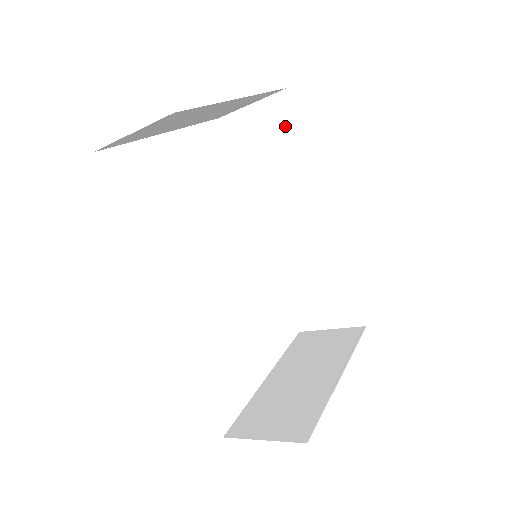
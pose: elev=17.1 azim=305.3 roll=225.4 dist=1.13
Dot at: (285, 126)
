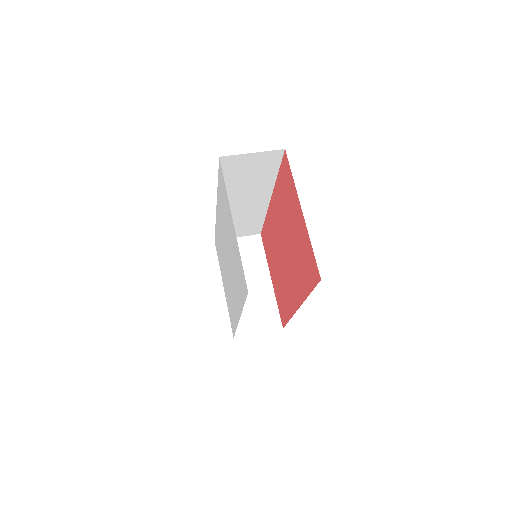
Dot at: (271, 164)
